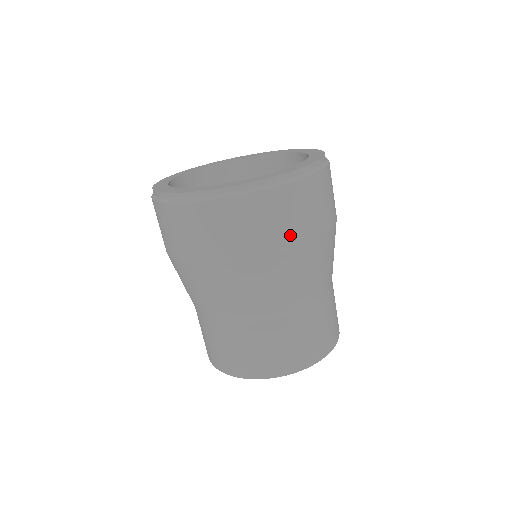
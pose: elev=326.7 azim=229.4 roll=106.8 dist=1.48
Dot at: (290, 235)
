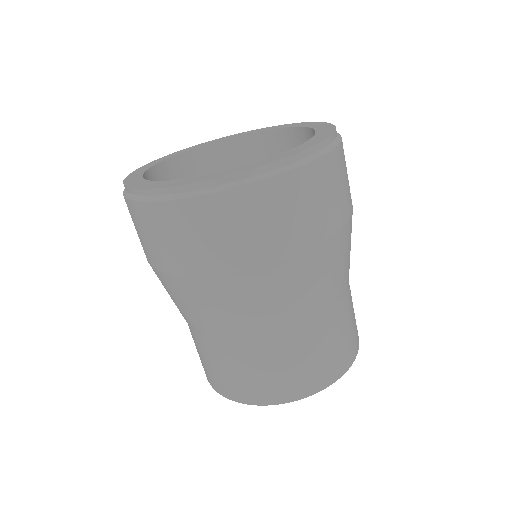
Dot at: occluded
